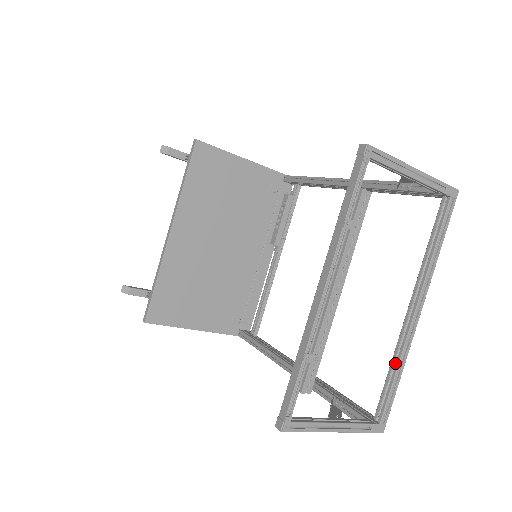
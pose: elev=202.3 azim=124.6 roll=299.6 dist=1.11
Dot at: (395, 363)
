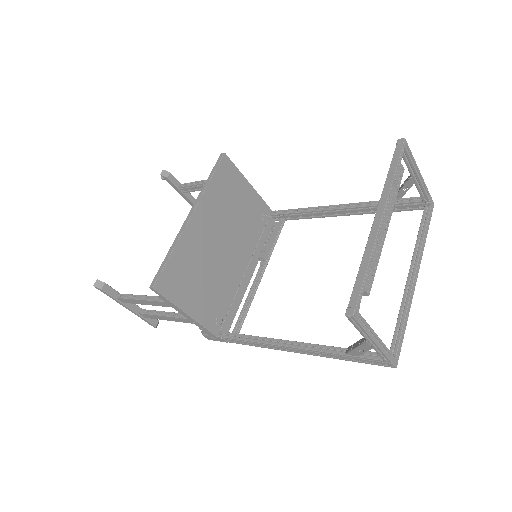
Dot at: (402, 313)
